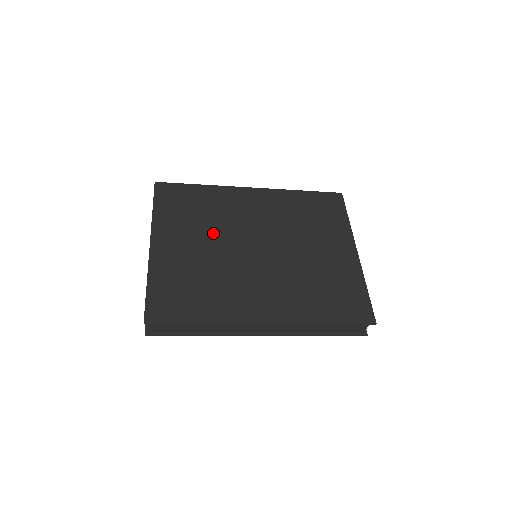
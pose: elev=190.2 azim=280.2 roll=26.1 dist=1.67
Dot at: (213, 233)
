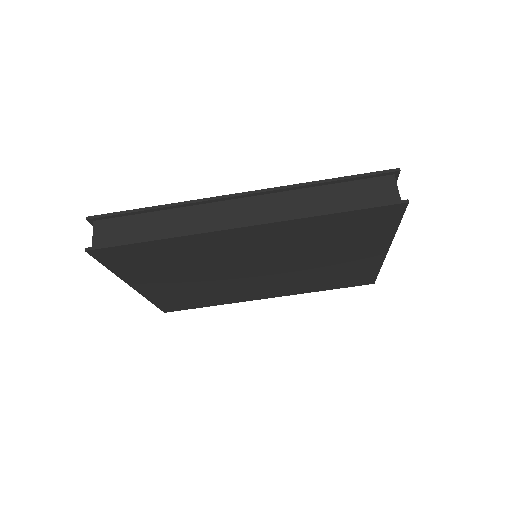
Dot at: occluded
